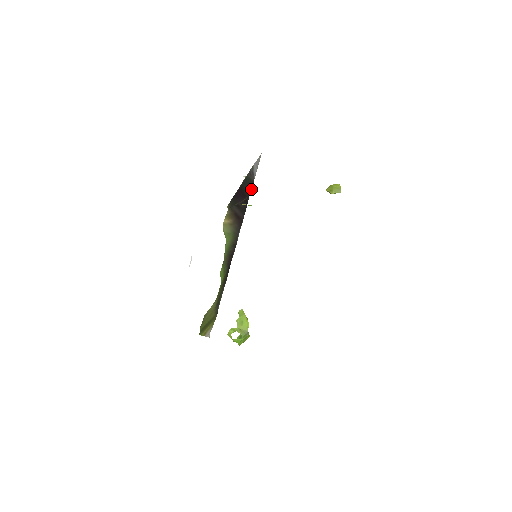
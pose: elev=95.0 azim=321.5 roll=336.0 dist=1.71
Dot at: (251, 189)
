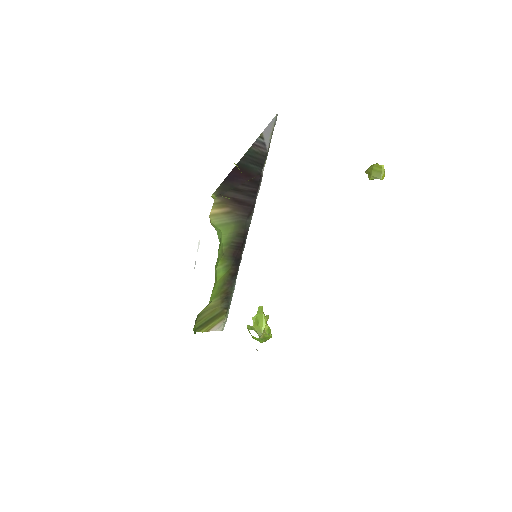
Dot at: (263, 164)
